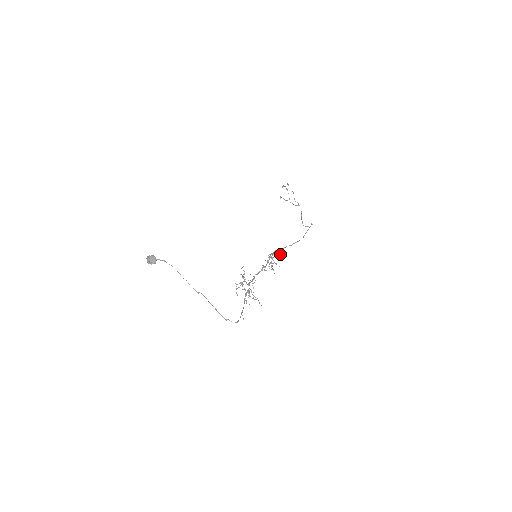
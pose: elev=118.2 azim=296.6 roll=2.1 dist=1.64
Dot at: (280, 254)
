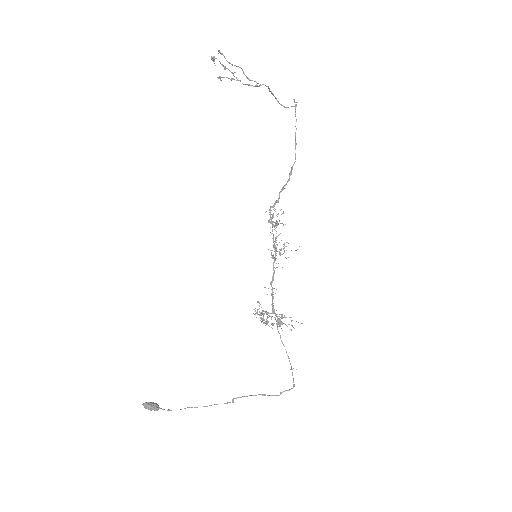
Dot at: (281, 214)
